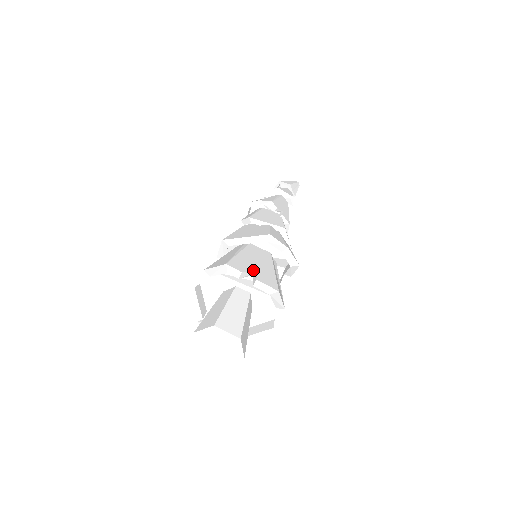
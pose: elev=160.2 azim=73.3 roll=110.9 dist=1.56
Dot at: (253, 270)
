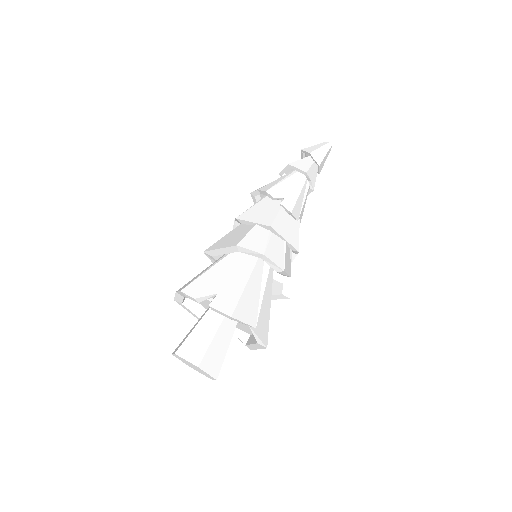
Dot at: (213, 292)
